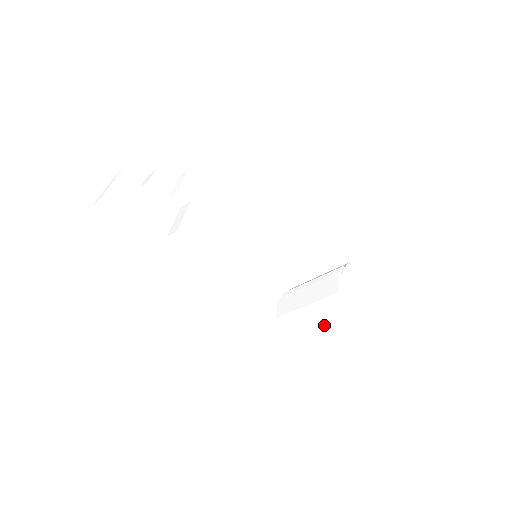
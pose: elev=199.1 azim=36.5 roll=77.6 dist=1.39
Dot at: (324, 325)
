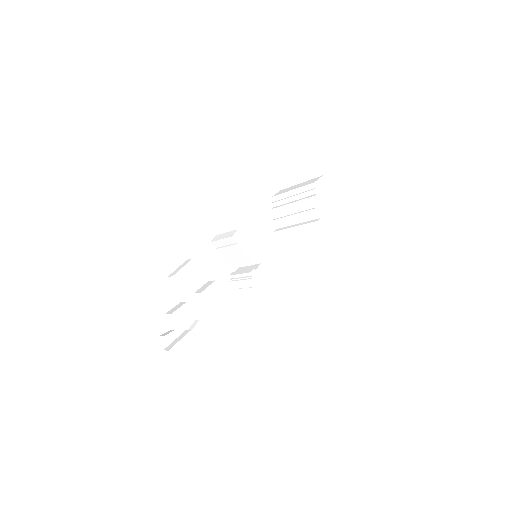
Dot at: occluded
